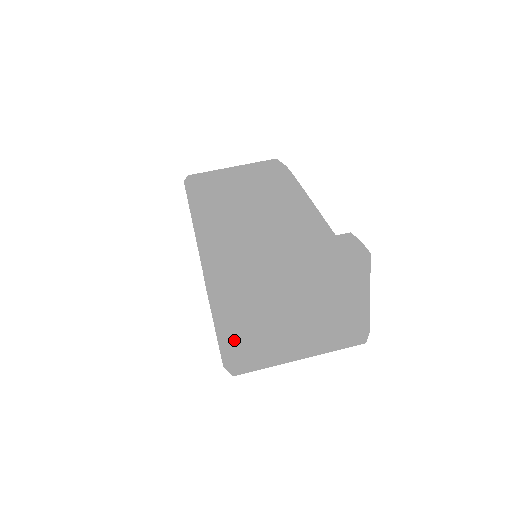
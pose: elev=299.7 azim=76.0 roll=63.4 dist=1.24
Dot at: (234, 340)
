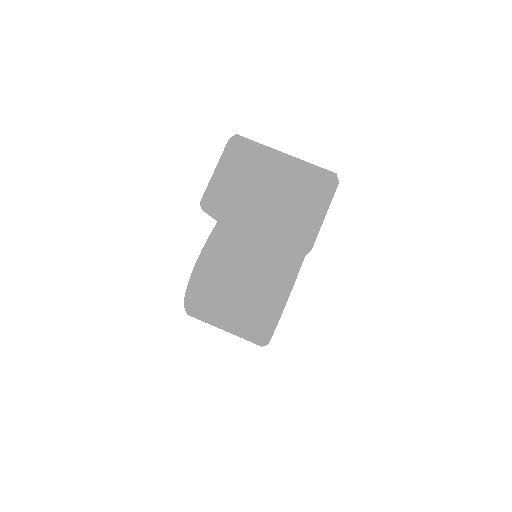
Dot at: (221, 180)
